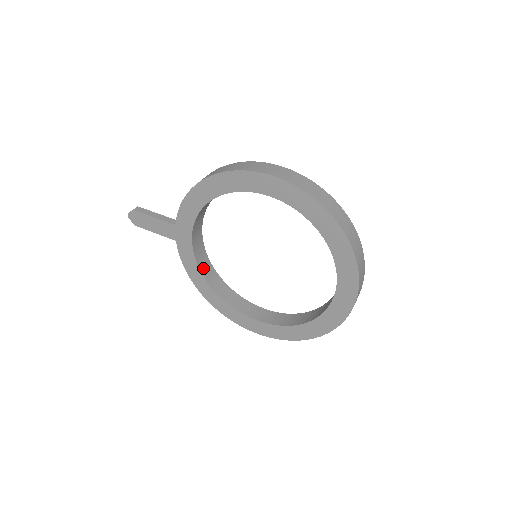
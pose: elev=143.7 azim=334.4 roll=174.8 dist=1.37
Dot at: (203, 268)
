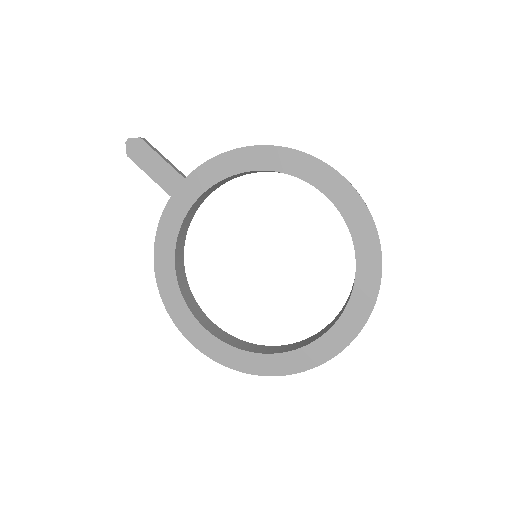
Dot at: (178, 243)
